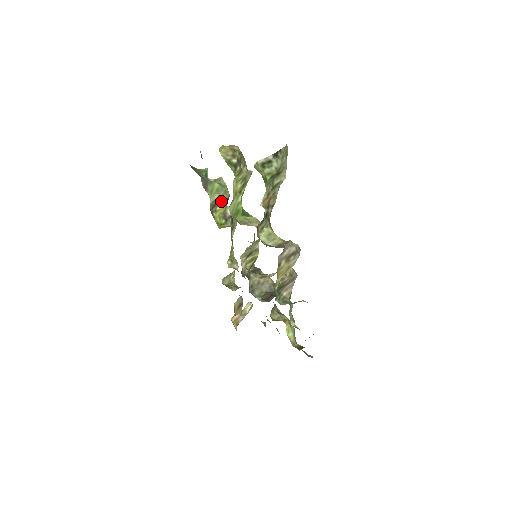
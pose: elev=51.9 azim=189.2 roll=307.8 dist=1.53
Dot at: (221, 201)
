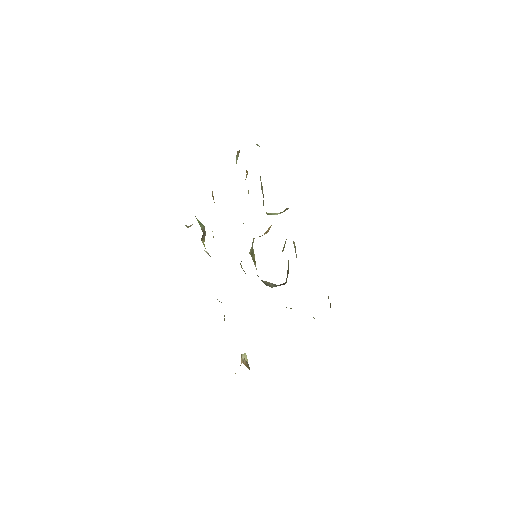
Dot at: (203, 235)
